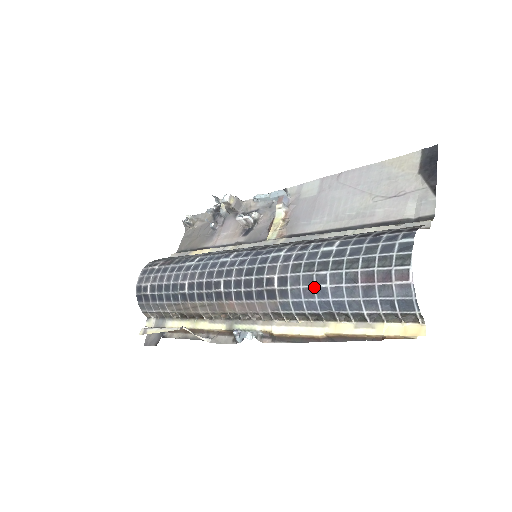
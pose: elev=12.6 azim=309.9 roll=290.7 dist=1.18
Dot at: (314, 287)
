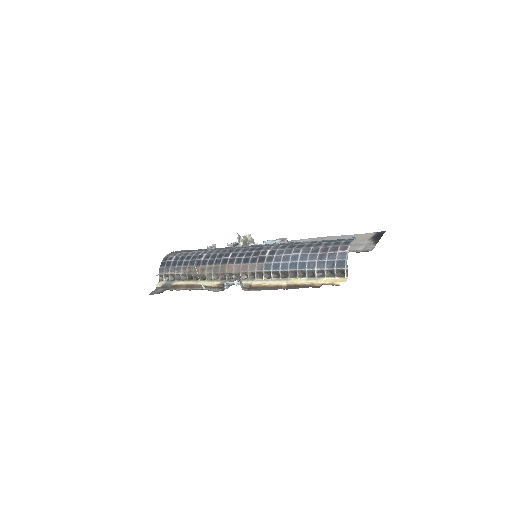
Dot at: (291, 255)
